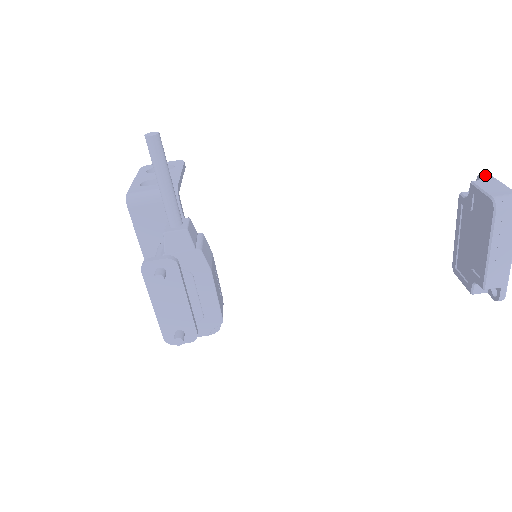
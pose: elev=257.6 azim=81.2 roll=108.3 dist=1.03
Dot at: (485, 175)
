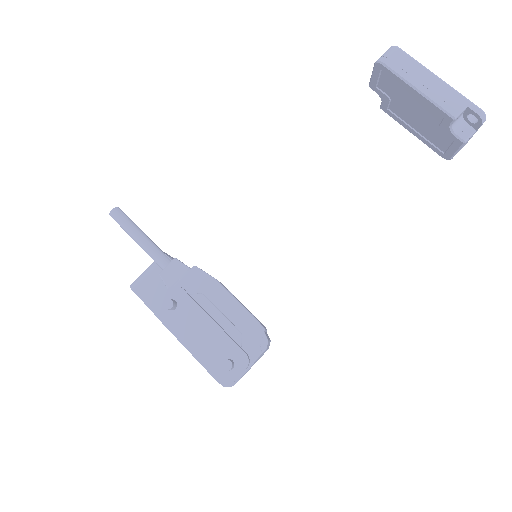
Dot at: occluded
